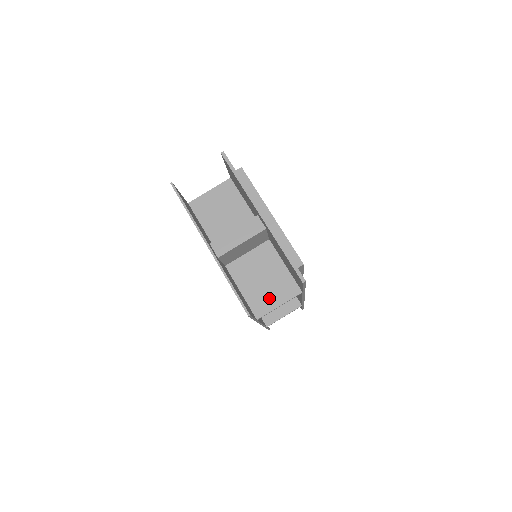
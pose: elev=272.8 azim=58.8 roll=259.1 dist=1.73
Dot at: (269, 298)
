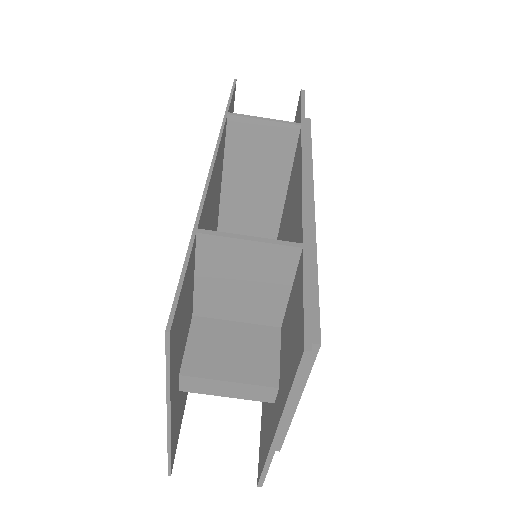
Dot at: occluded
